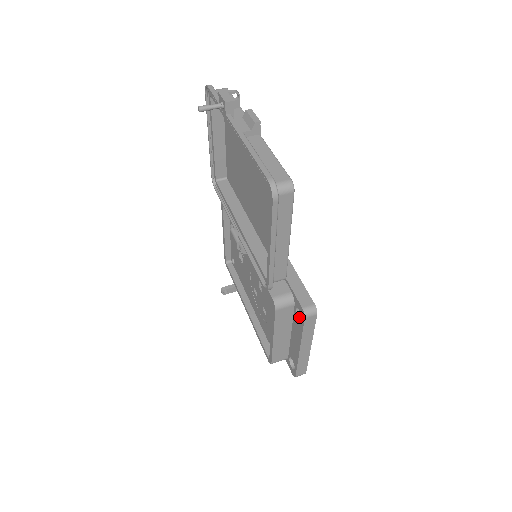
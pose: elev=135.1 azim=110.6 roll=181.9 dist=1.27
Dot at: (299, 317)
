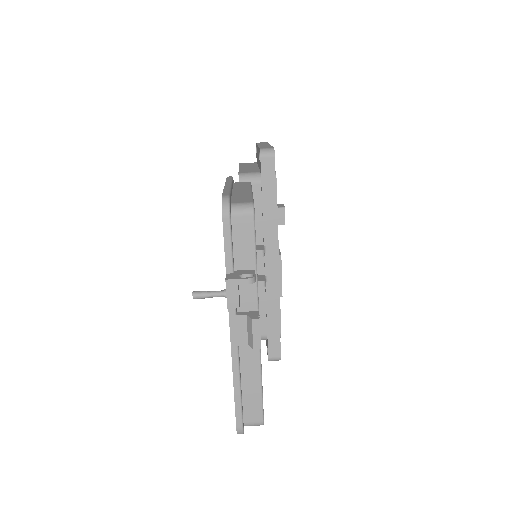
Dot at: occluded
